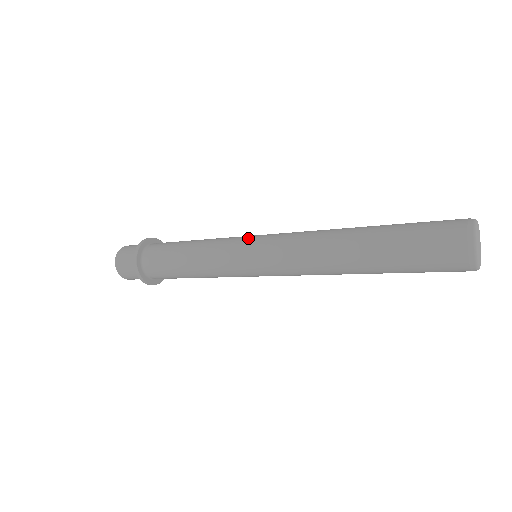
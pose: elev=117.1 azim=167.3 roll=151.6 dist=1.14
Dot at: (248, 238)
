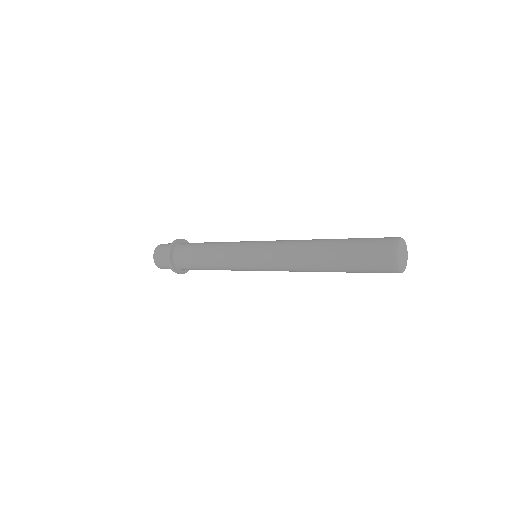
Dot at: (248, 247)
